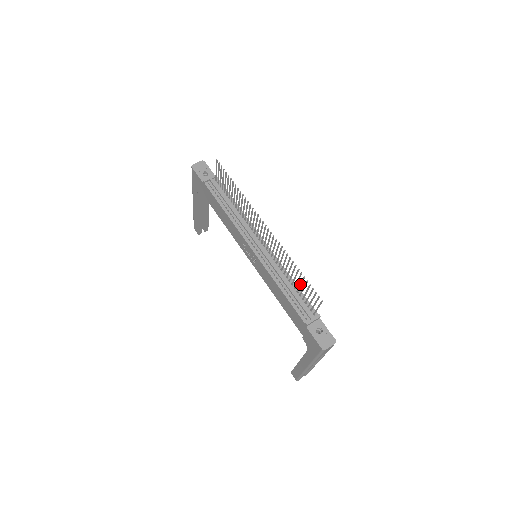
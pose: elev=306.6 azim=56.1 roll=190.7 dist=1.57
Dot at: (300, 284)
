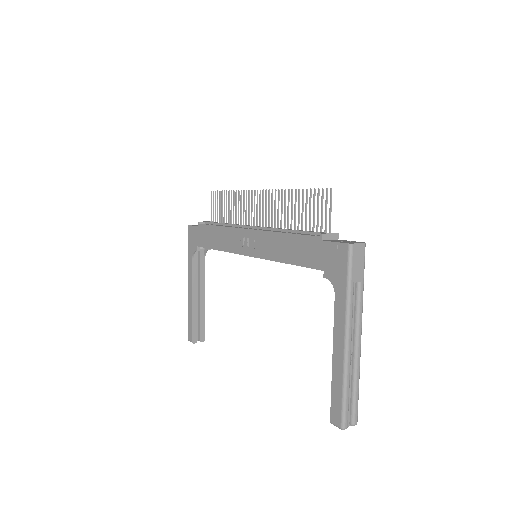
Dot at: (305, 210)
